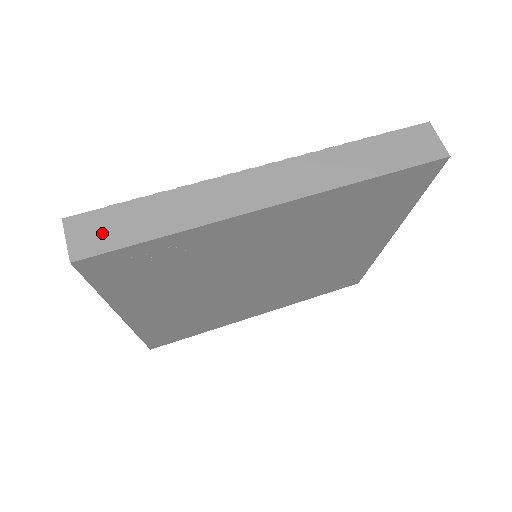
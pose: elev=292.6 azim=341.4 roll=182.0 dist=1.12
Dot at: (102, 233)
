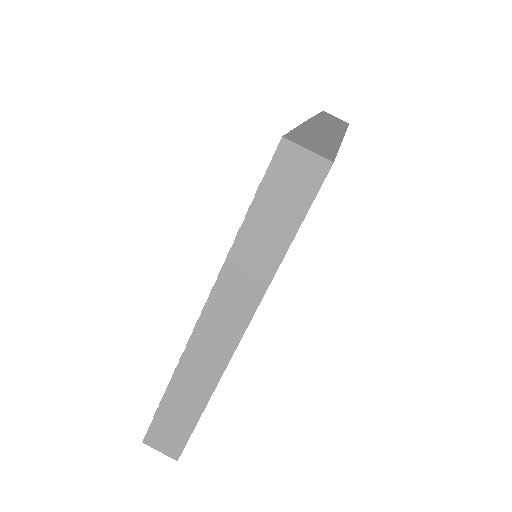
Dot at: (171, 435)
